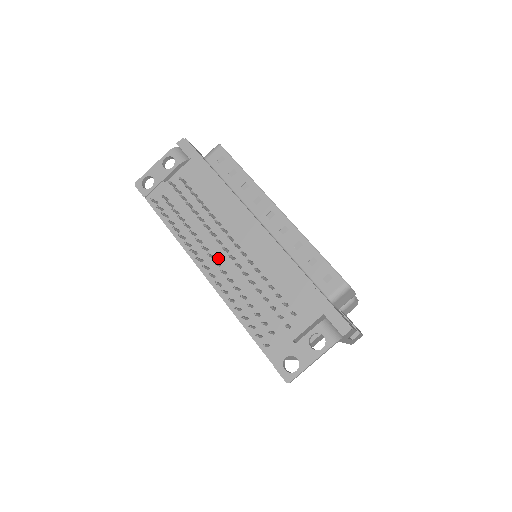
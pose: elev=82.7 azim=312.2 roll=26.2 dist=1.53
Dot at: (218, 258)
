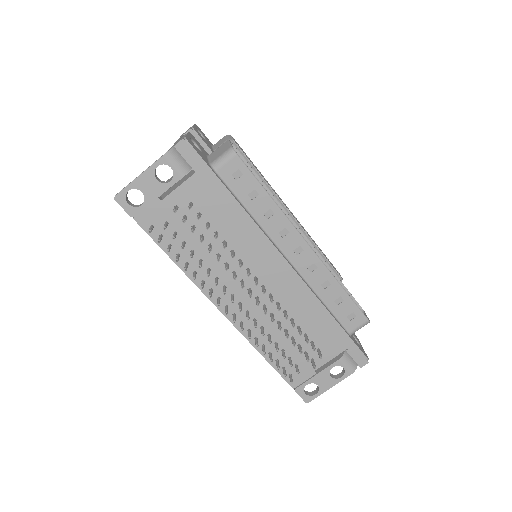
Dot at: (238, 296)
